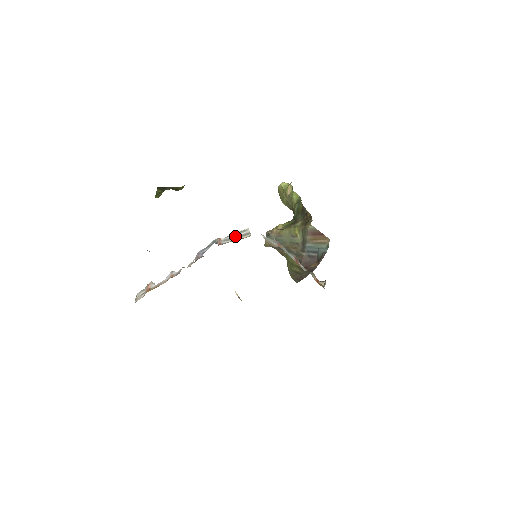
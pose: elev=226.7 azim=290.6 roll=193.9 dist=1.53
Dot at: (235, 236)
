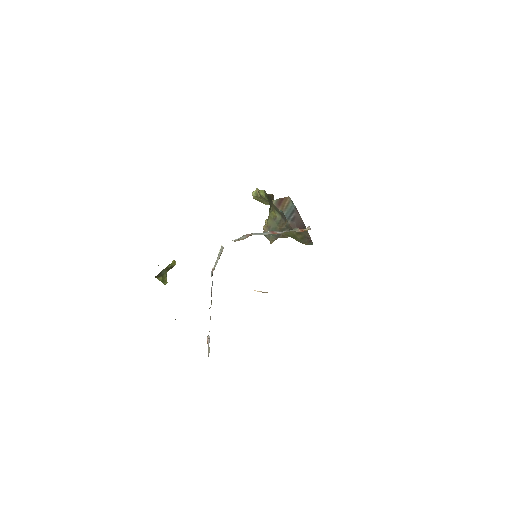
Dot at: (218, 258)
